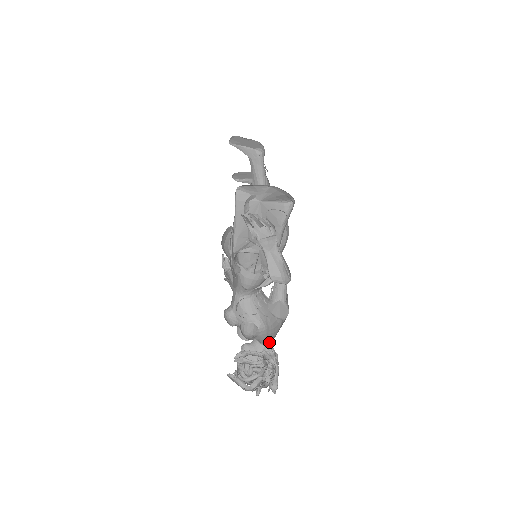
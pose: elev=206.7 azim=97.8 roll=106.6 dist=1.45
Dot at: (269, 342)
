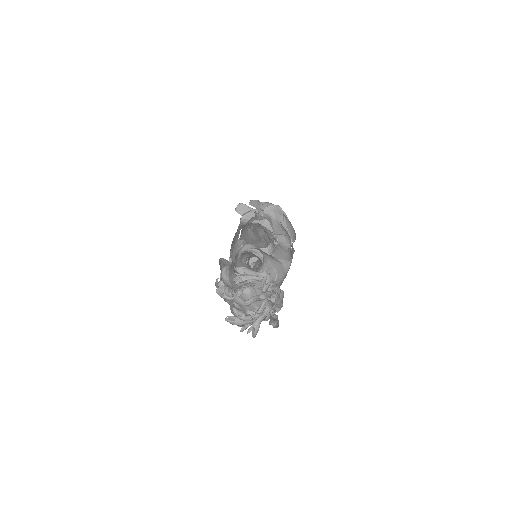
Dot at: occluded
